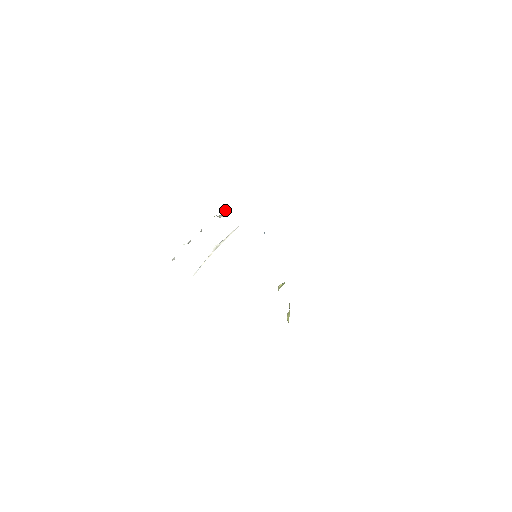
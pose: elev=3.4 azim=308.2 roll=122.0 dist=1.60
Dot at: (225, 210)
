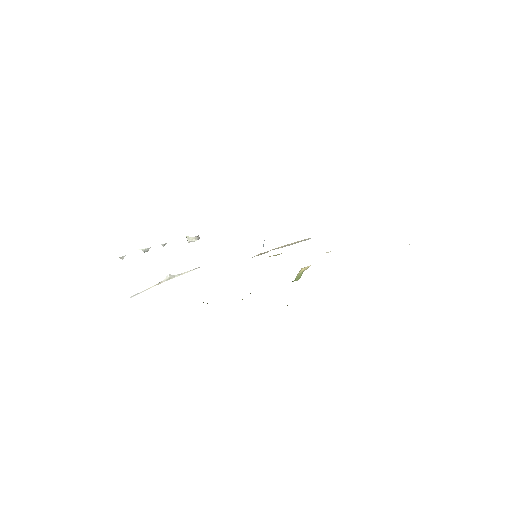
Dot at: occluded
